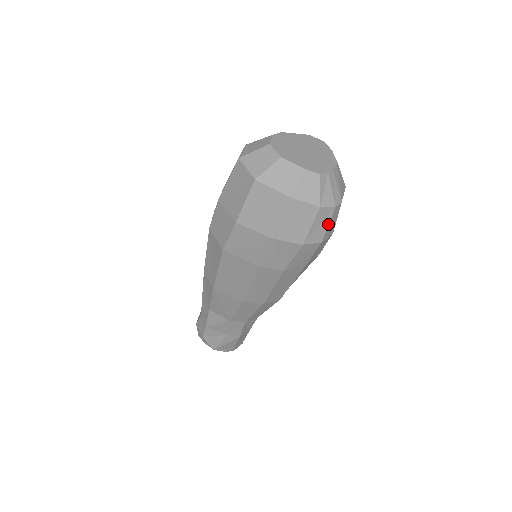
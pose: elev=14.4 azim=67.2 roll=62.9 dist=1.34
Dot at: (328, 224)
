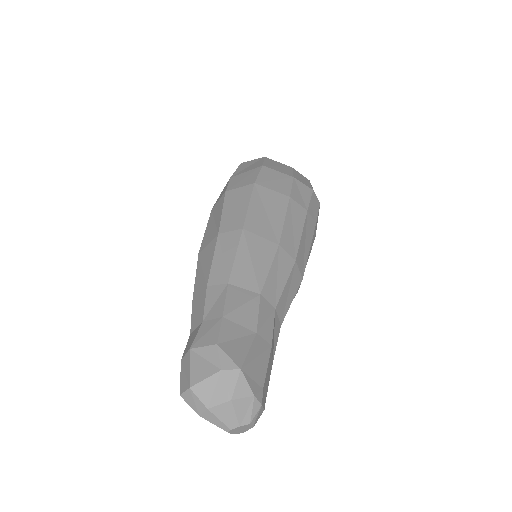
Dot at: occluded
